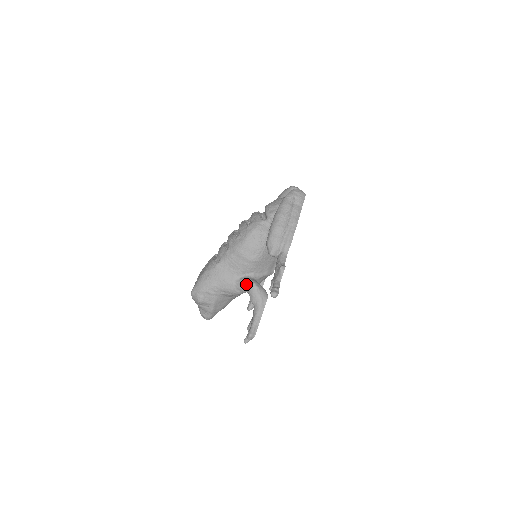
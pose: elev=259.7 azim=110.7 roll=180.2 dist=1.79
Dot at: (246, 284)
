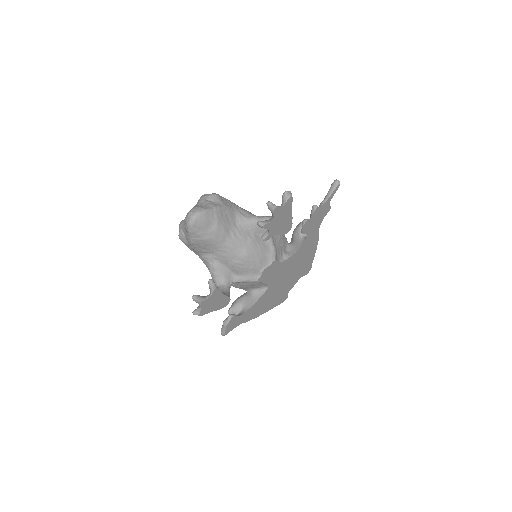
Dot at: occluded
